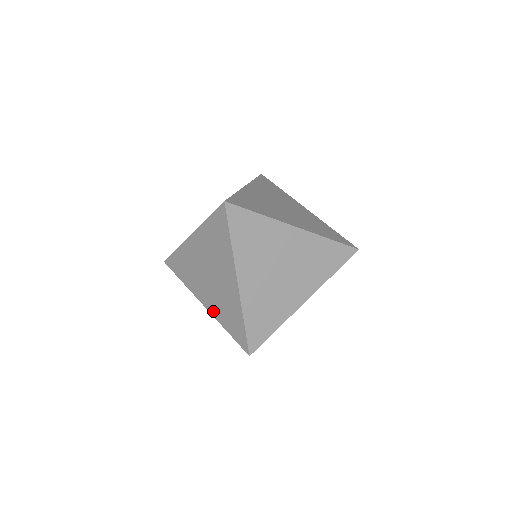
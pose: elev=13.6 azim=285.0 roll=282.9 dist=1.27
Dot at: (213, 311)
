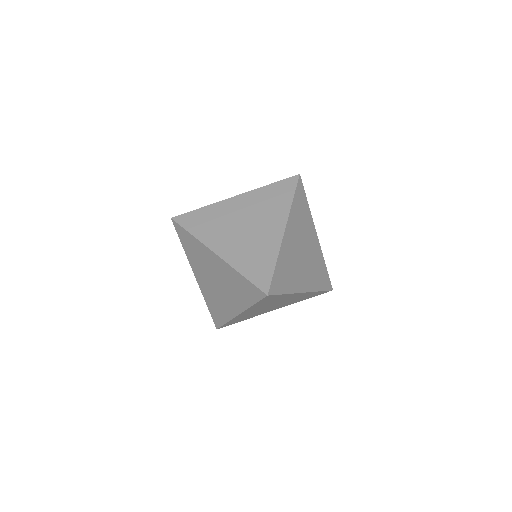
Dot at: (230, 257)
